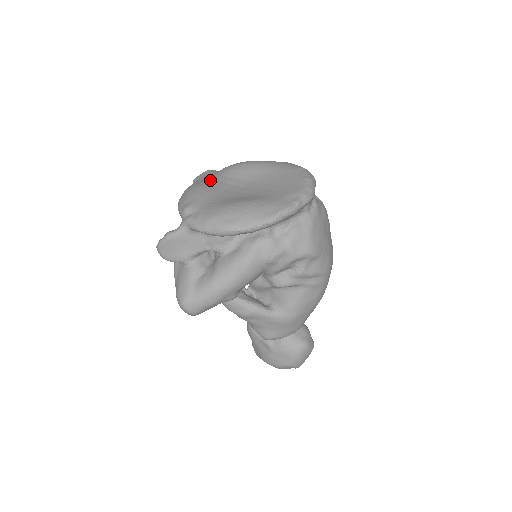
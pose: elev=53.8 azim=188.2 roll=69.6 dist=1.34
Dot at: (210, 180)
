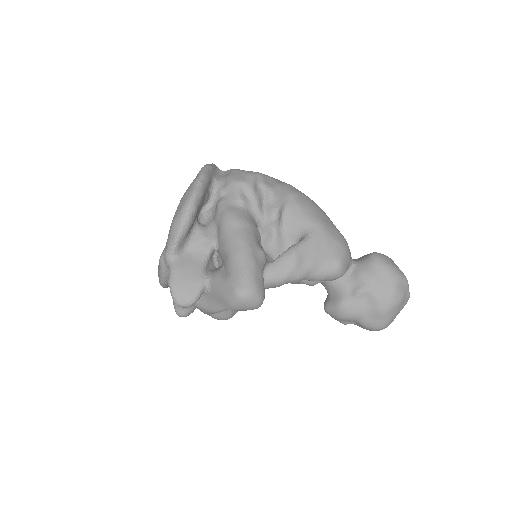
Dot at: occluded
